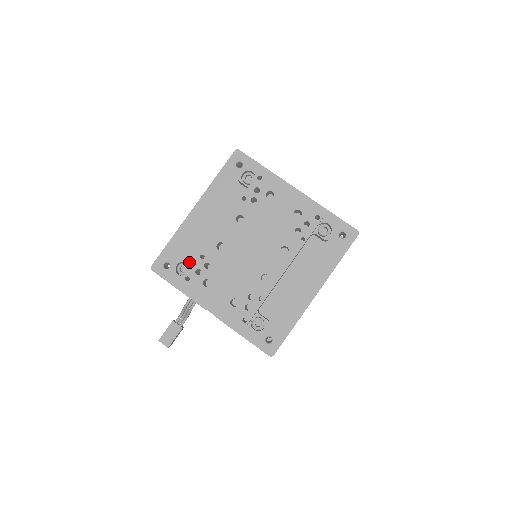
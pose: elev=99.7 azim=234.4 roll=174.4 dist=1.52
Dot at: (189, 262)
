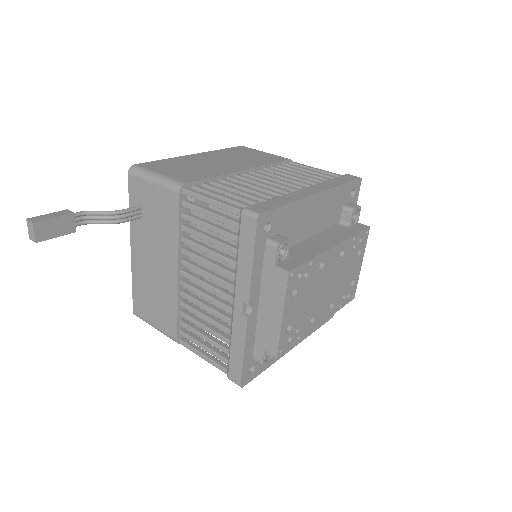
Dot at: occluded
